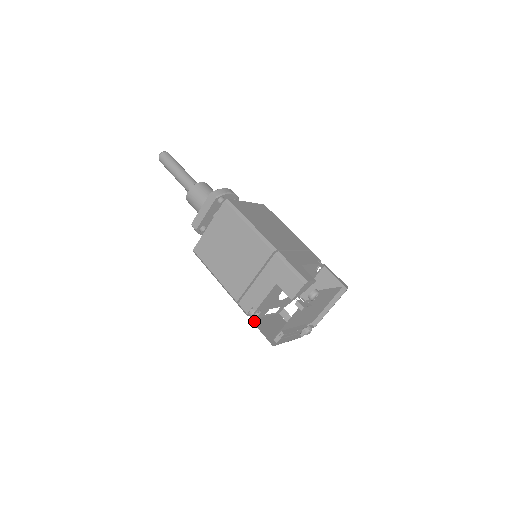
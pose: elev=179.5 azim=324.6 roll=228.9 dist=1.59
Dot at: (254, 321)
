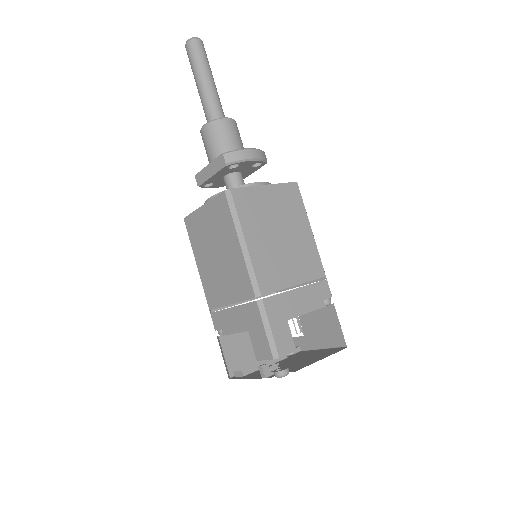
Dot at: (222, 338)
